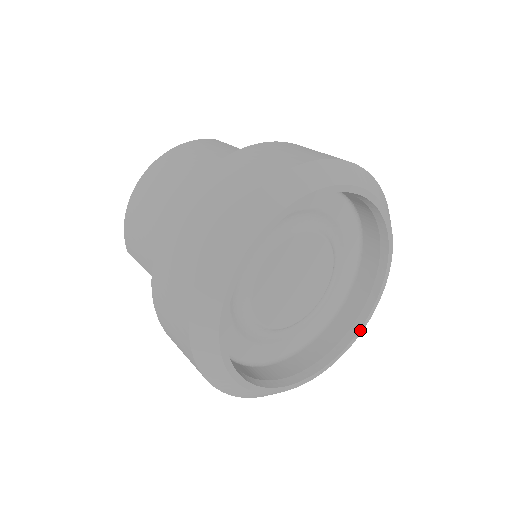
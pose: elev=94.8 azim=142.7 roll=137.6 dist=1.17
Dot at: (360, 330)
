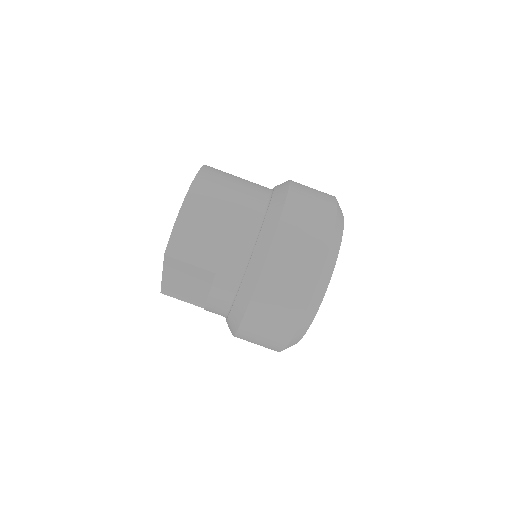
Dot at: occluded
